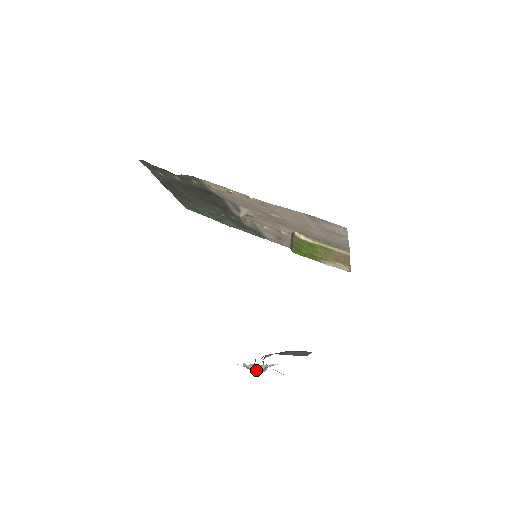
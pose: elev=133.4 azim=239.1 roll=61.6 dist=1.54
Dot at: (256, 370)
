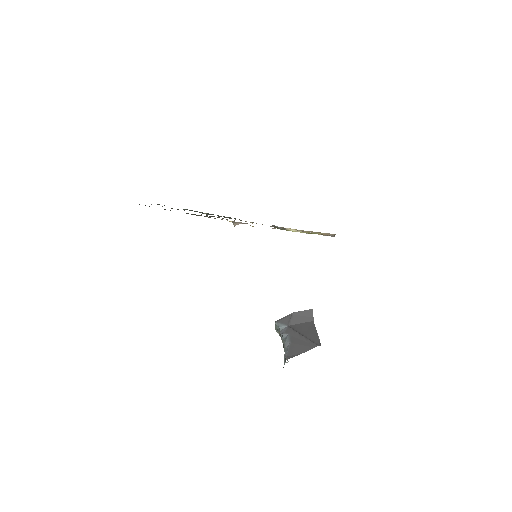
Dot at: occluded
